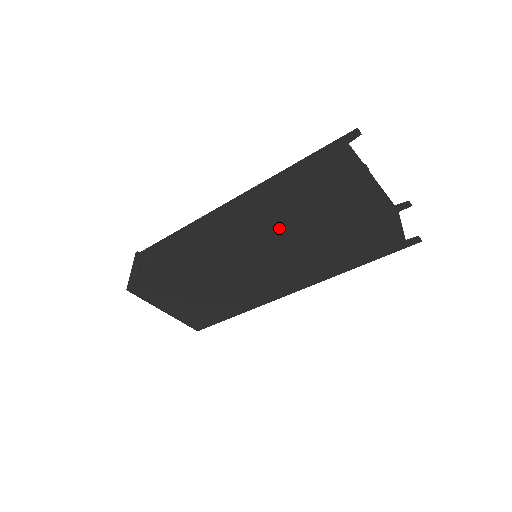
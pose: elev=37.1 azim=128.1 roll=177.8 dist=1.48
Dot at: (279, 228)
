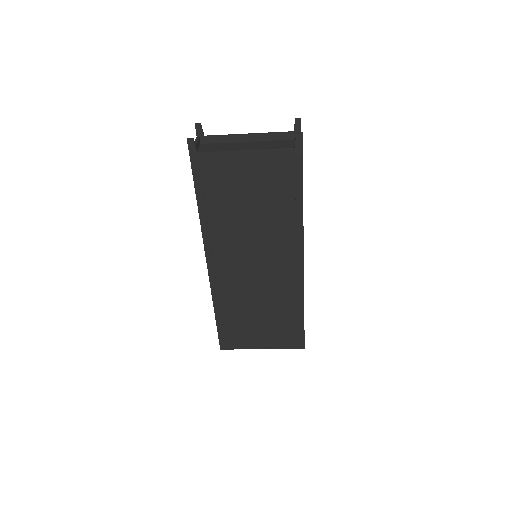
Dot at: (217, 224)
